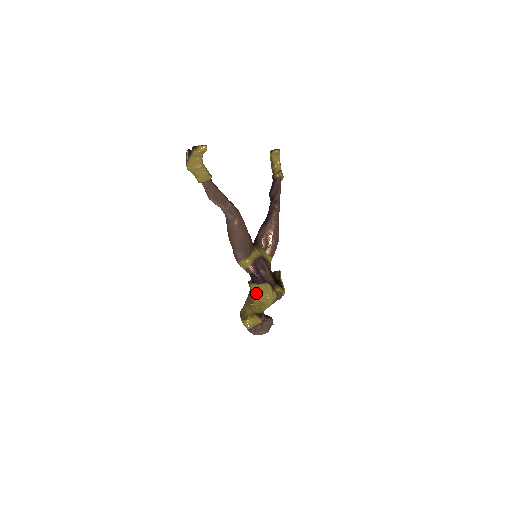
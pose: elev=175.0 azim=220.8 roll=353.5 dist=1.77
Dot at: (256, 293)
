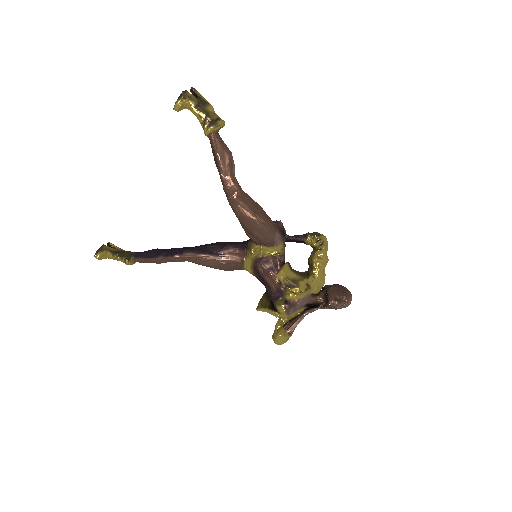
Dot at: (273, 304)
